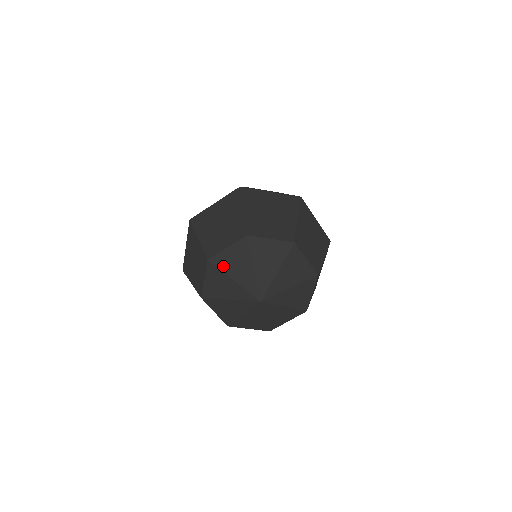
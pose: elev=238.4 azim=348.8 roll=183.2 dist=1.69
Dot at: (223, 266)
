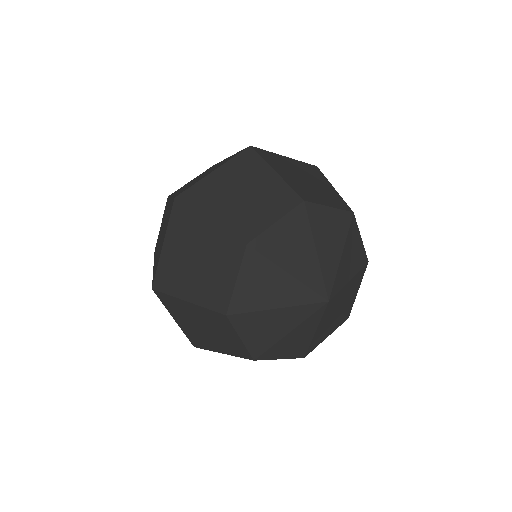
Dot at: (251, 305)
